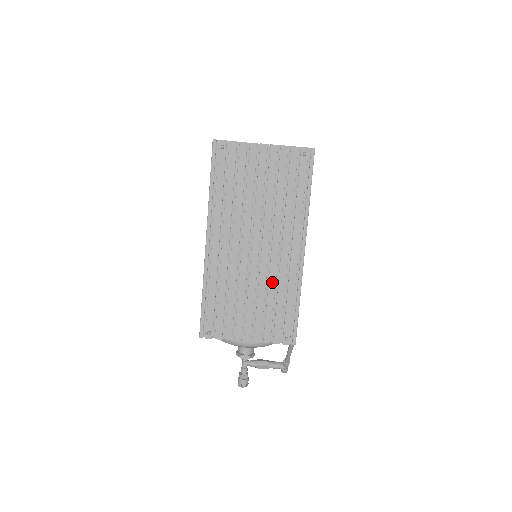
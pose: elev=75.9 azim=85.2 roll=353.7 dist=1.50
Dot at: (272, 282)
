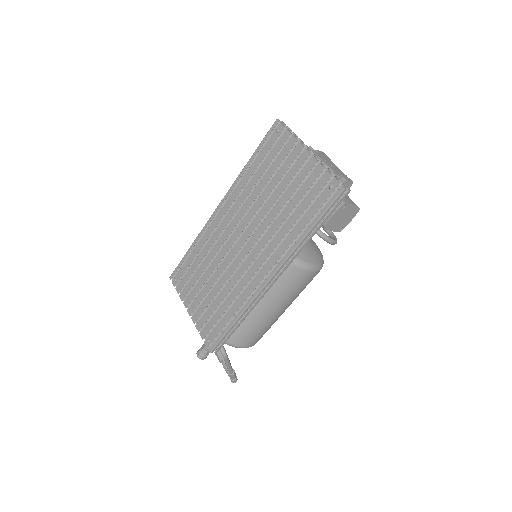
Dot at: (231, 283)
